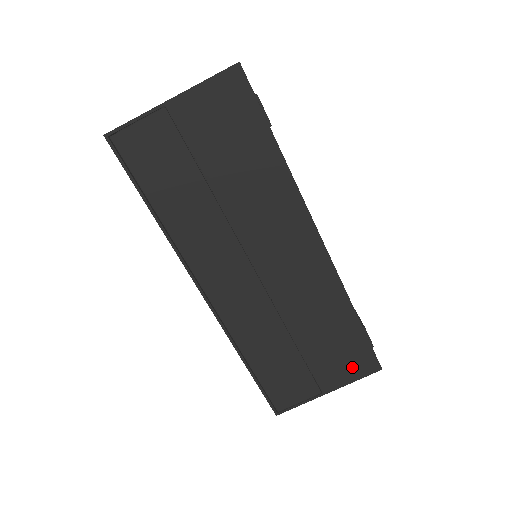
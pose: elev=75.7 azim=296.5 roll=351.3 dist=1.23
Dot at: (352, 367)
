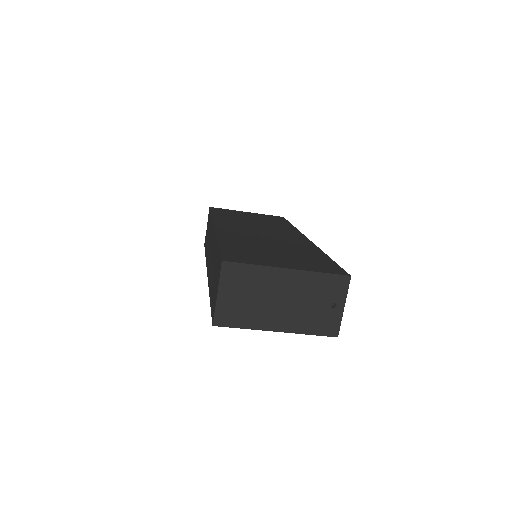
Dot at: occluded
